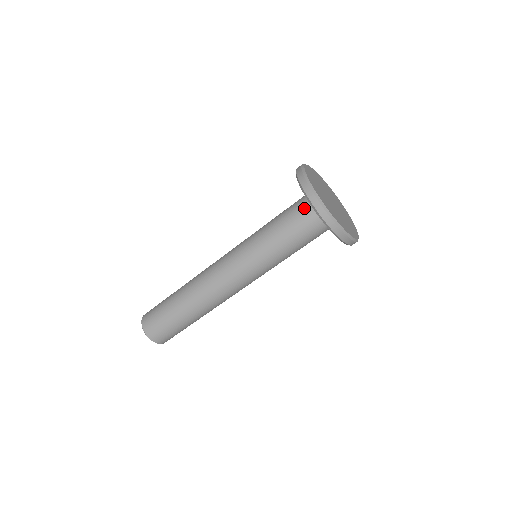
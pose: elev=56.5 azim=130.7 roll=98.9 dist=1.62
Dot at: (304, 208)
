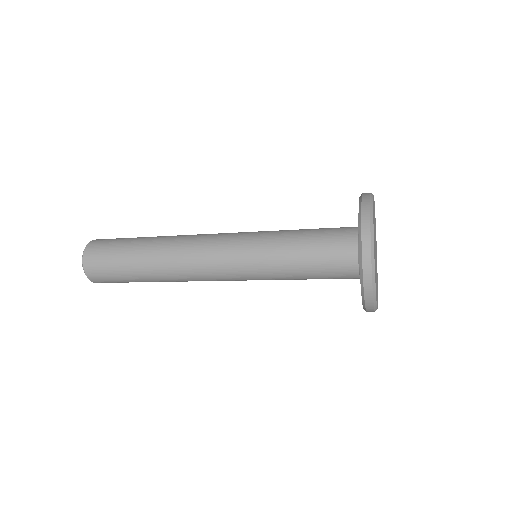
Dot at: (346, 270)
